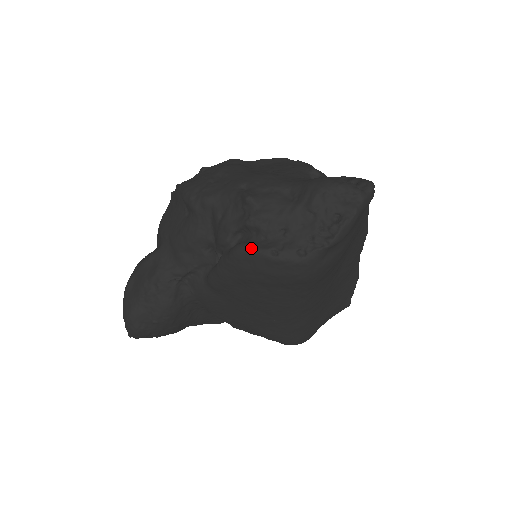
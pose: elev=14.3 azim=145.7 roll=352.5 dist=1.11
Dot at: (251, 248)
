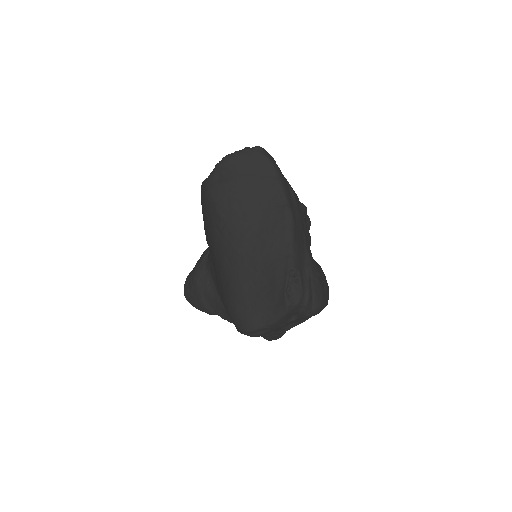
Dot at: occluded
